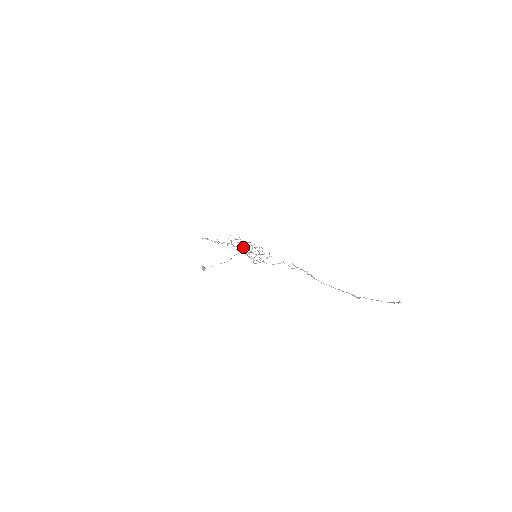
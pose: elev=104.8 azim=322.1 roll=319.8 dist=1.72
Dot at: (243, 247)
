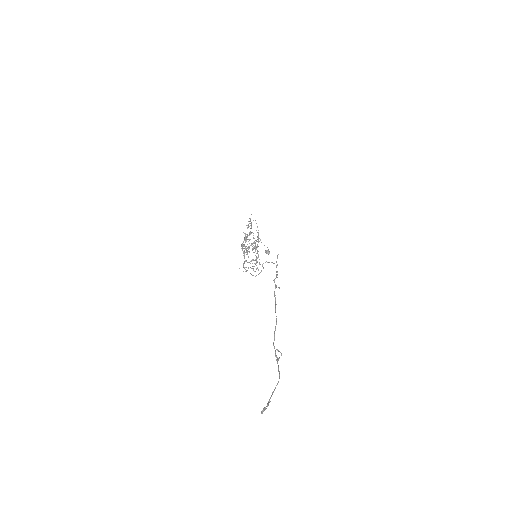
Dot at: occluded
